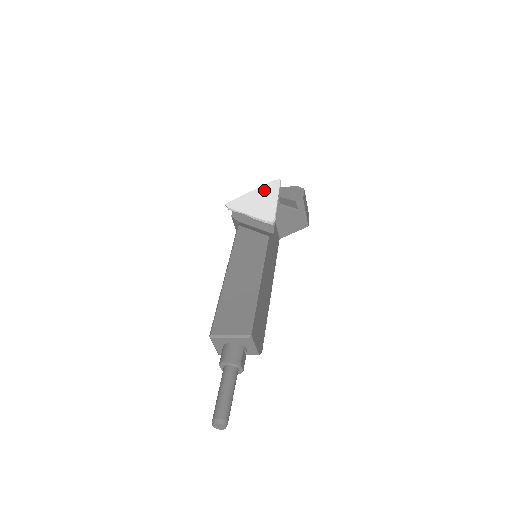
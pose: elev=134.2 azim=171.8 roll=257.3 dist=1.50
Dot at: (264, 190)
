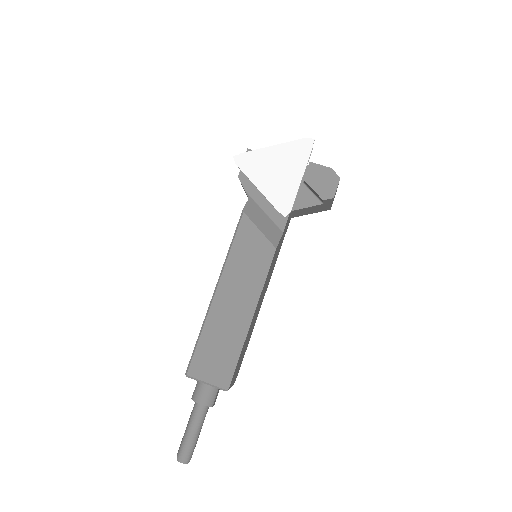
Dot at: (289, 152)
